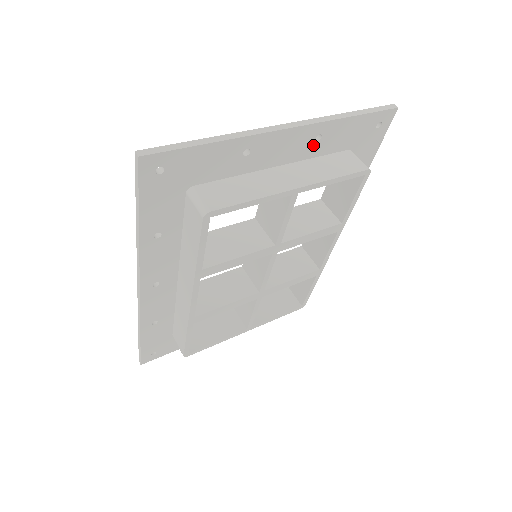
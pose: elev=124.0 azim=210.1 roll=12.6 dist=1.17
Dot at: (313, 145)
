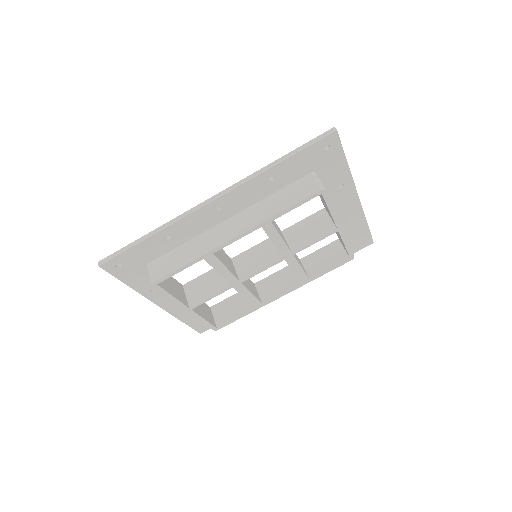
Dot at: (348, 218)
